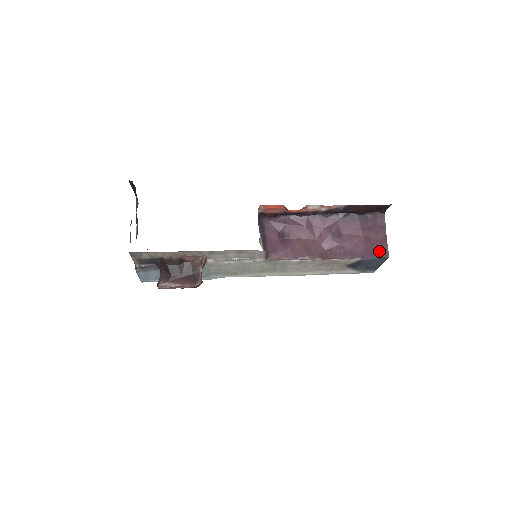
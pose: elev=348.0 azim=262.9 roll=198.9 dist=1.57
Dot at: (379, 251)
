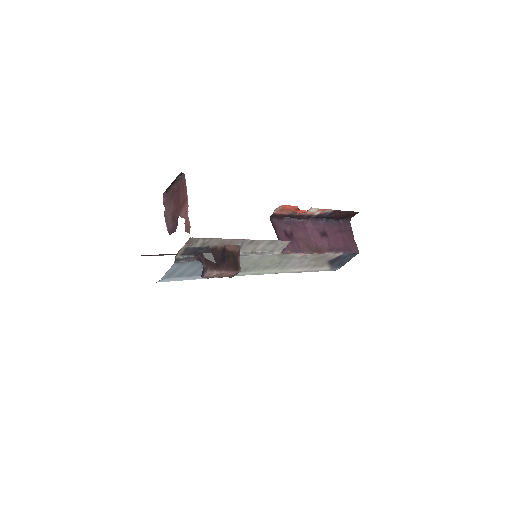
Dot at: (352, 248)
